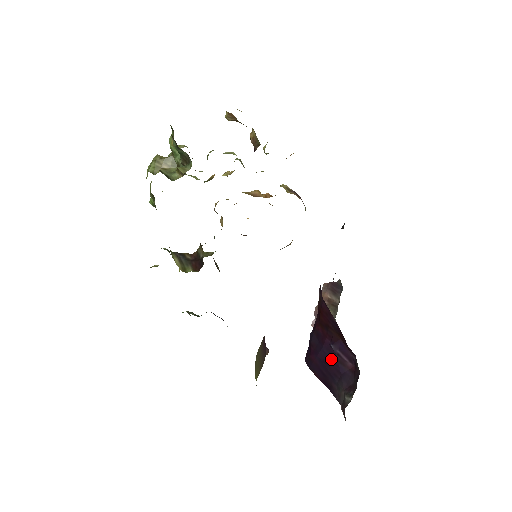
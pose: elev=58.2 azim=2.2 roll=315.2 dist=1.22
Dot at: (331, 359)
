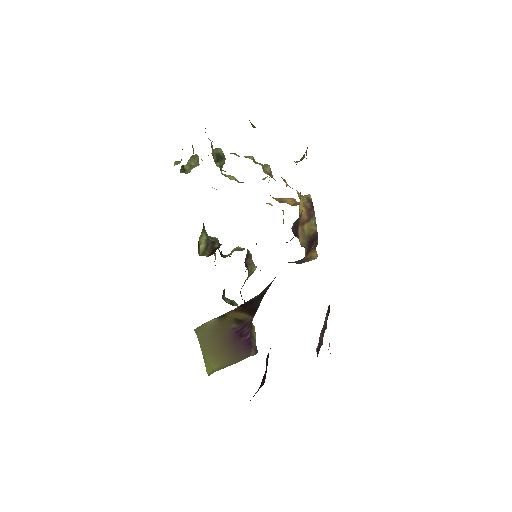
Dot at: occluded
